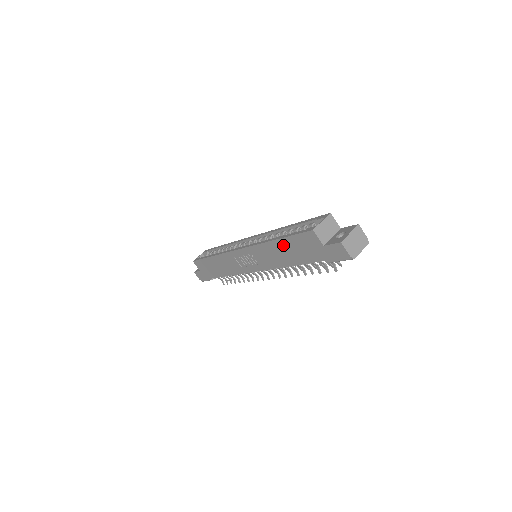
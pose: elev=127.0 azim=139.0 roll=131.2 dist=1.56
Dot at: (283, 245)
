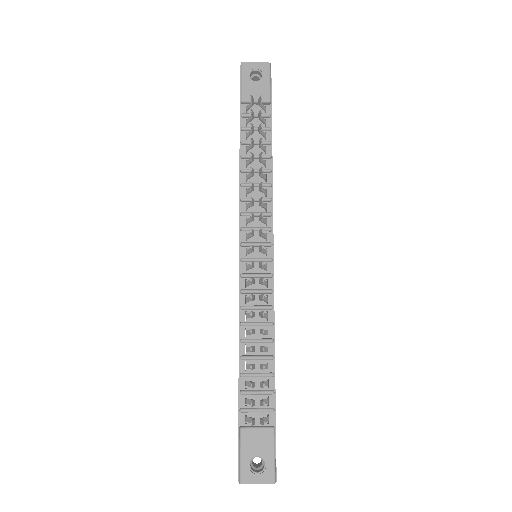
Dot at: occluded
